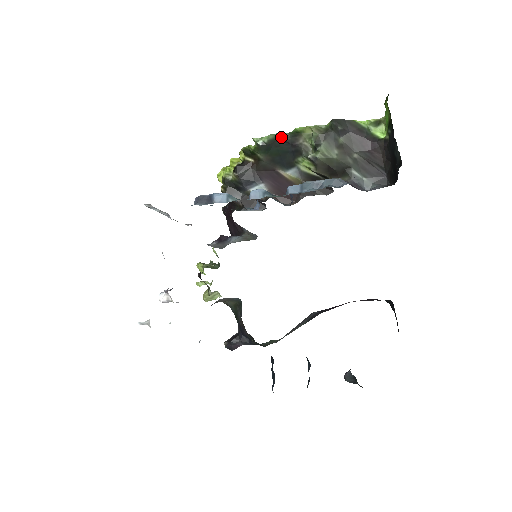
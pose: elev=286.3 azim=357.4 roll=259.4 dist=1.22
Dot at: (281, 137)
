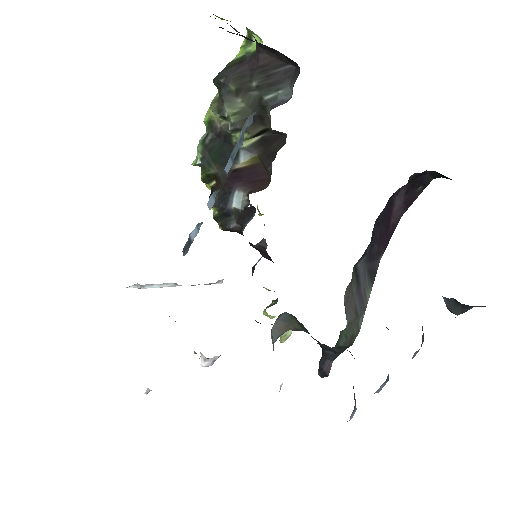
Dot at: (205, 140)
